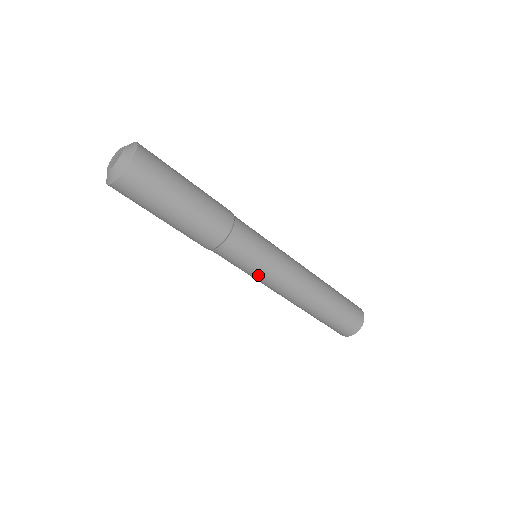
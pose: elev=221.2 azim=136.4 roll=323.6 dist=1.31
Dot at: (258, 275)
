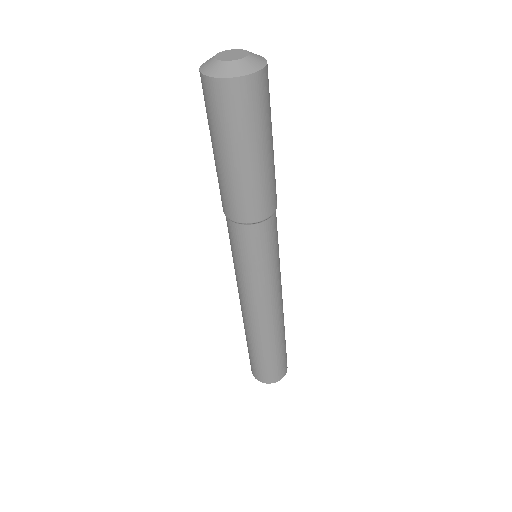
Dot at: (258, 277)
